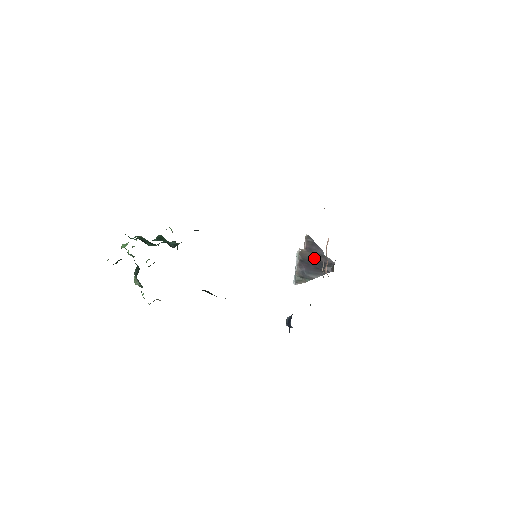
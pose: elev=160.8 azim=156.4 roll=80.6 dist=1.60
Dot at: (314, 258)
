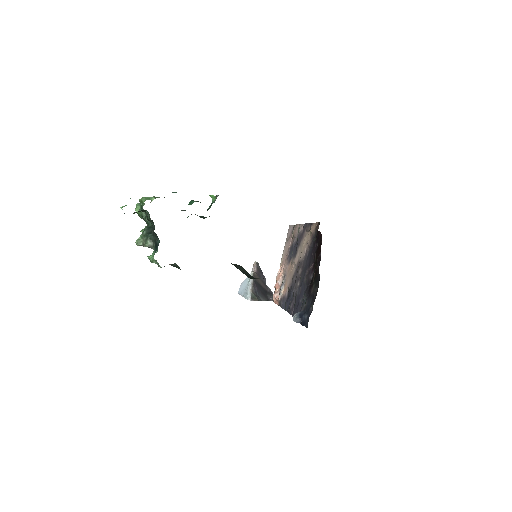
Dot at: (261, 283)
